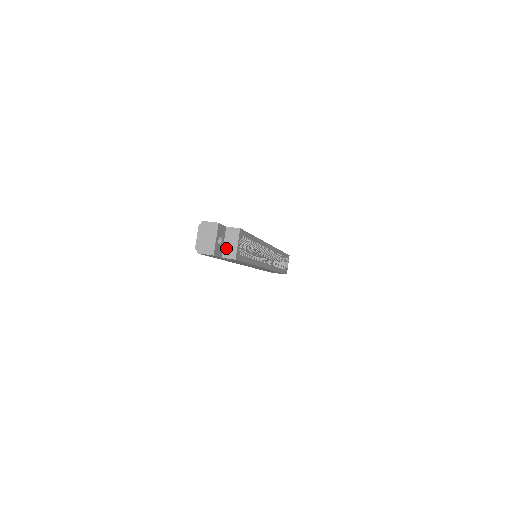
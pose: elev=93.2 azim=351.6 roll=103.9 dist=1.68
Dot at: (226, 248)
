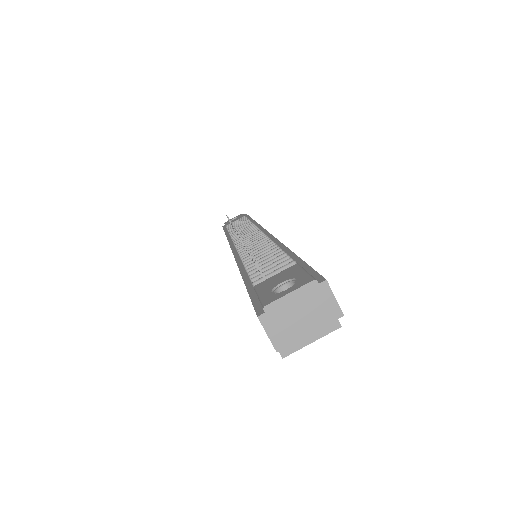
Dot at: occluded
